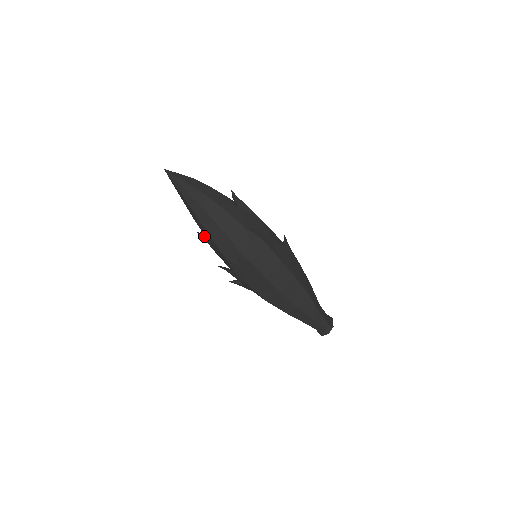
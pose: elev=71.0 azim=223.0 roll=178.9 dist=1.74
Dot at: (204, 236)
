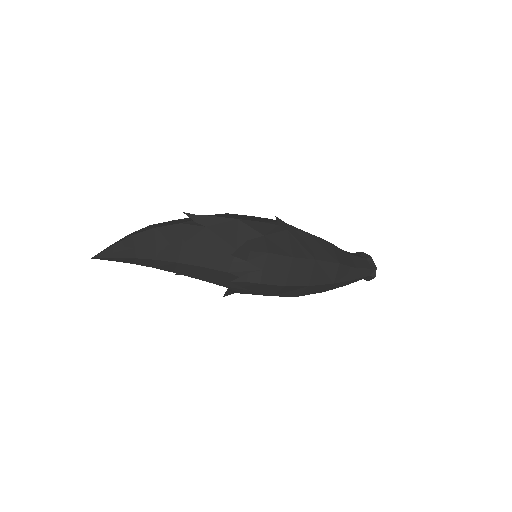
Dot at: occluded
